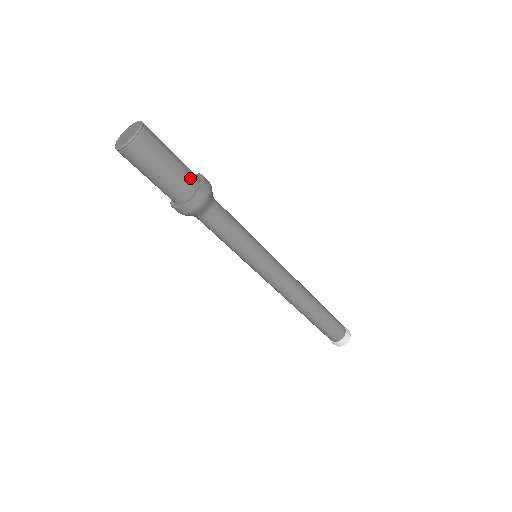
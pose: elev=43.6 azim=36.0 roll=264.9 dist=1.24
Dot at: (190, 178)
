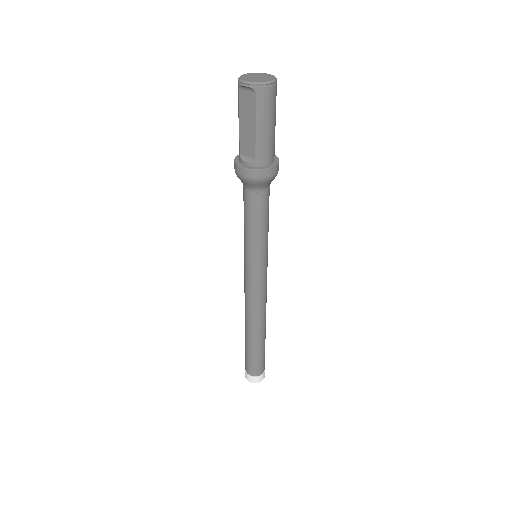
Dot at: occluded
